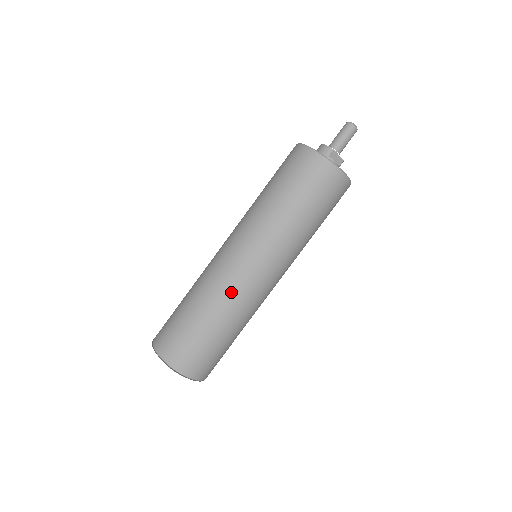
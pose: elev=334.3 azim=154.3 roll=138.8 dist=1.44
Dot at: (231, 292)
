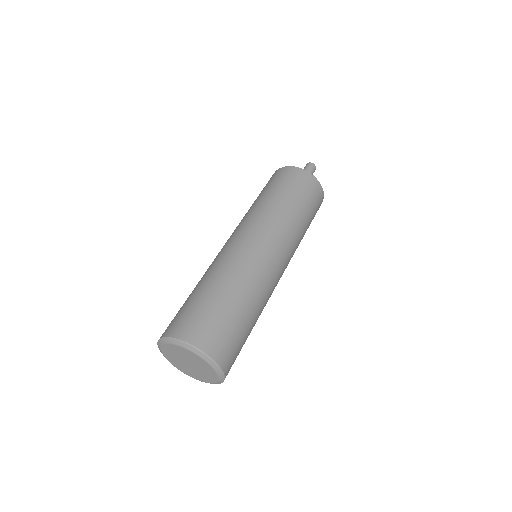
Dot at: (245, 266)
